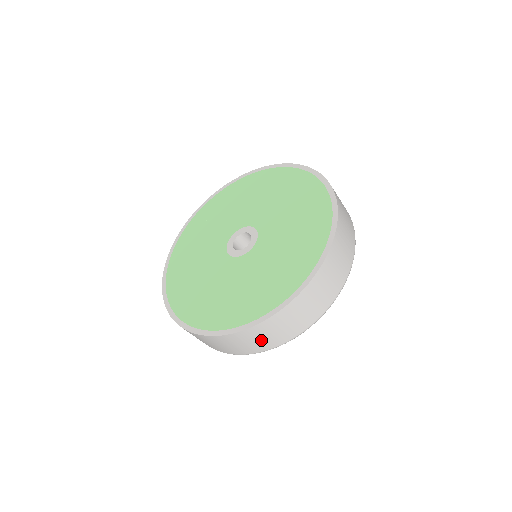
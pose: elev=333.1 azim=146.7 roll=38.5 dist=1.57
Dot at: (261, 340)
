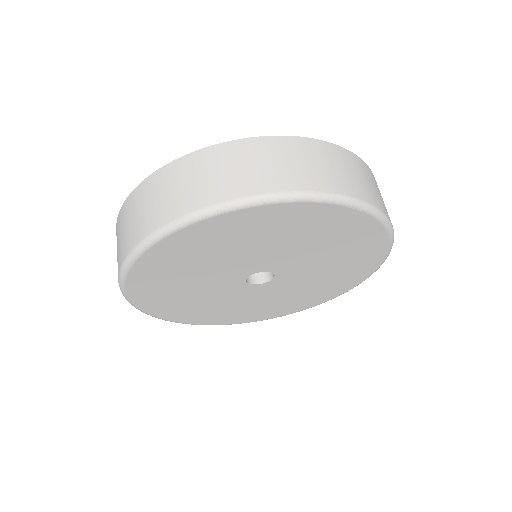
Dot at: (226, 174)
